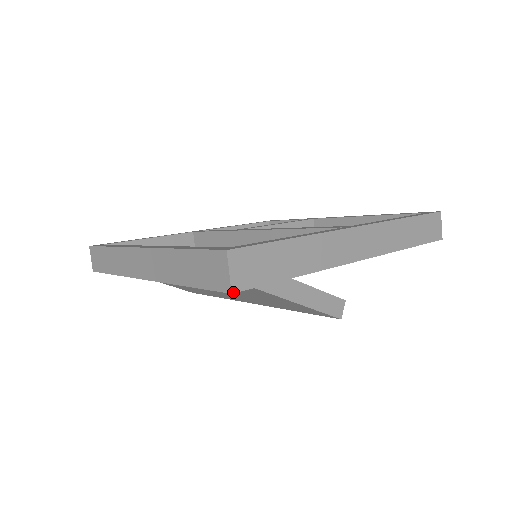
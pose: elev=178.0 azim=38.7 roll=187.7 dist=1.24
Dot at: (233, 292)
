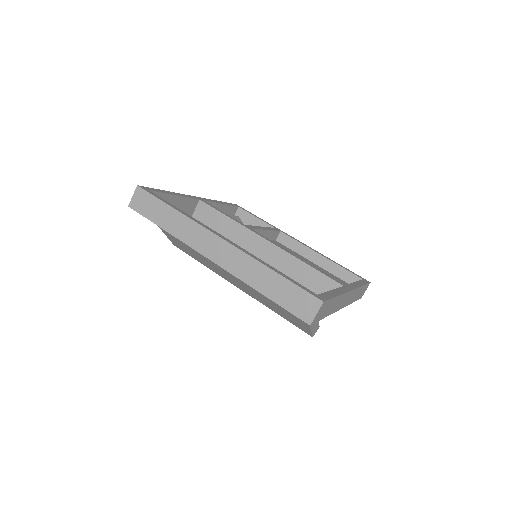
Dot at: occluded
